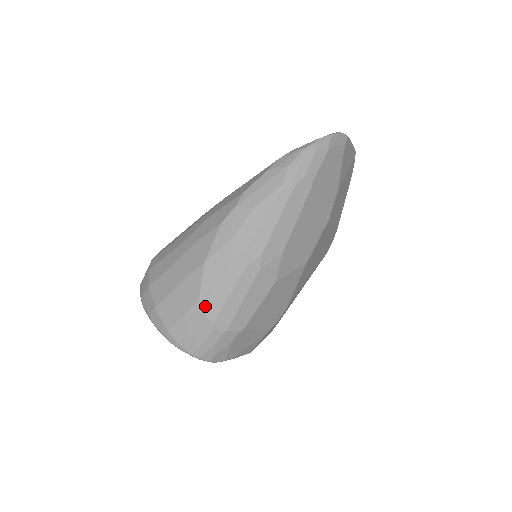
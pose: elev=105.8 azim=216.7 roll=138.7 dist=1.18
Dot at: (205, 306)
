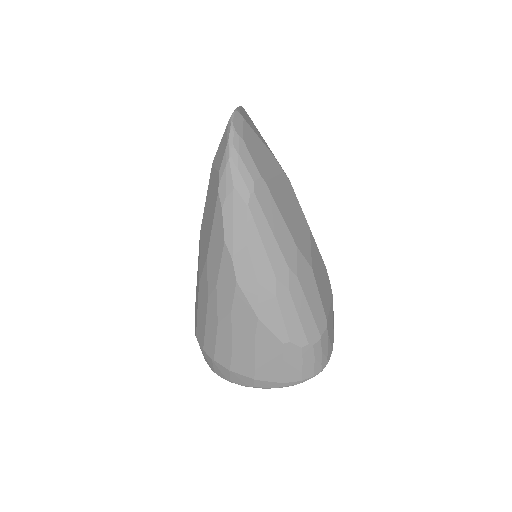
Dot at: (292, 342)
